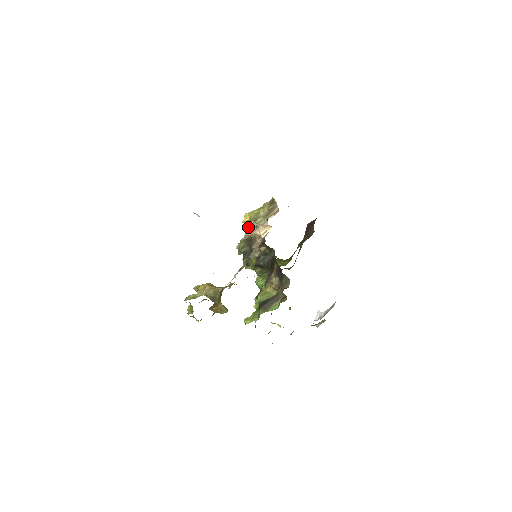
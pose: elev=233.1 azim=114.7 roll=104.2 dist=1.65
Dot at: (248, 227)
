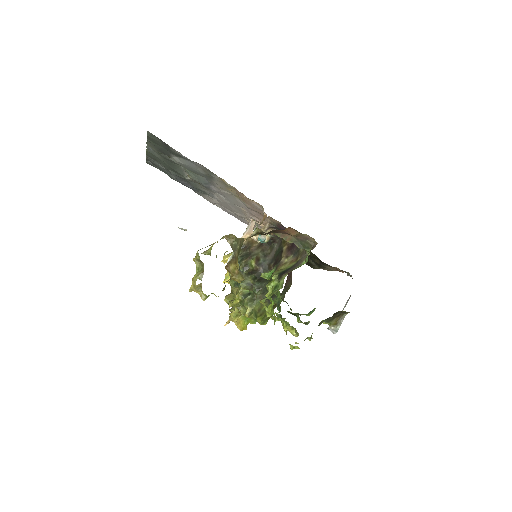
Dot at: (225, 275)
